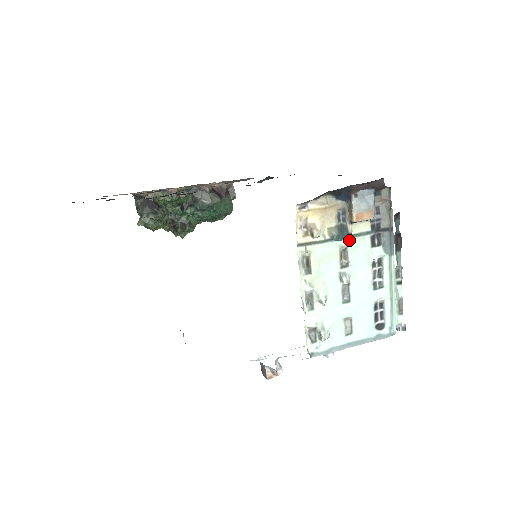
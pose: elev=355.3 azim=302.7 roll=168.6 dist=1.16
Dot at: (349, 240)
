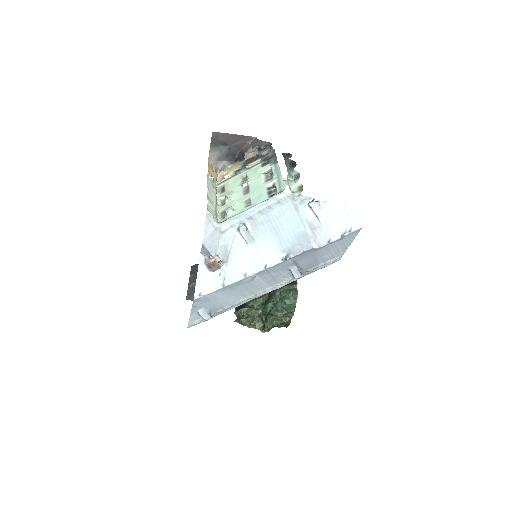
Dot at: (248, 171)
